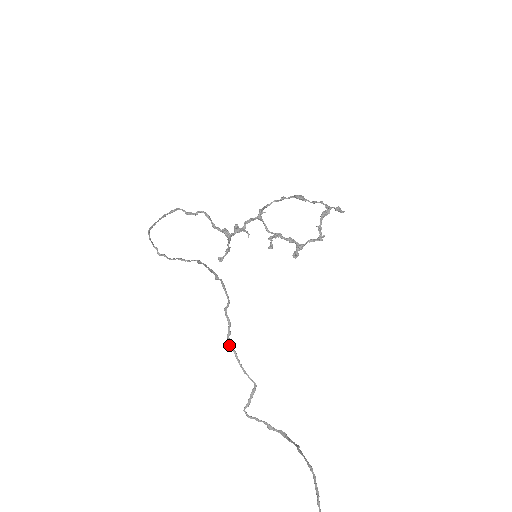
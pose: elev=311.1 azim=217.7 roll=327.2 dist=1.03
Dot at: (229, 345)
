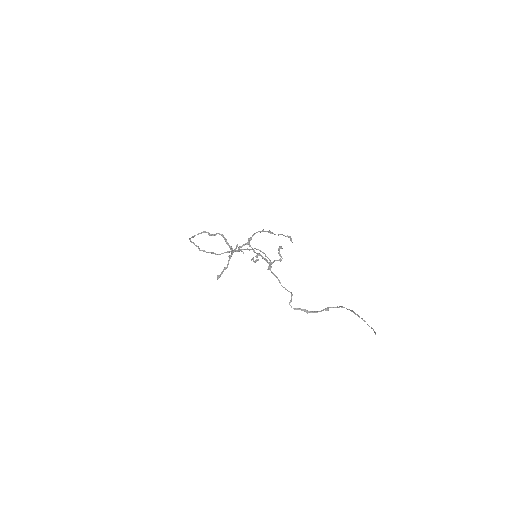
Dot at: (272, 272)
